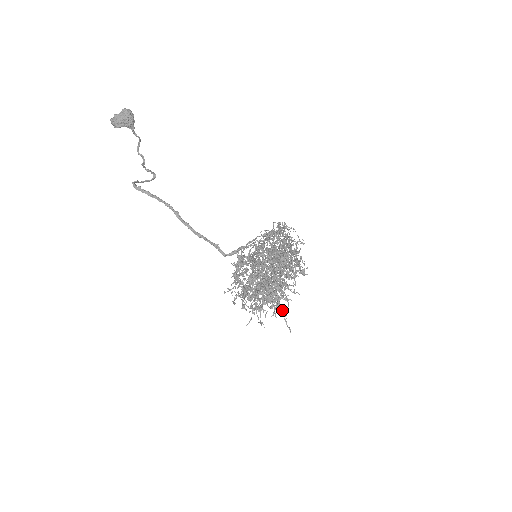
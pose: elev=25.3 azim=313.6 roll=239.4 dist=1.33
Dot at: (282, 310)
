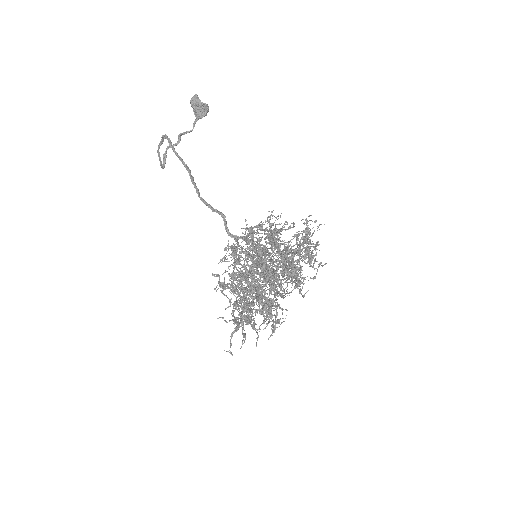
Dot at: (231, 344)
